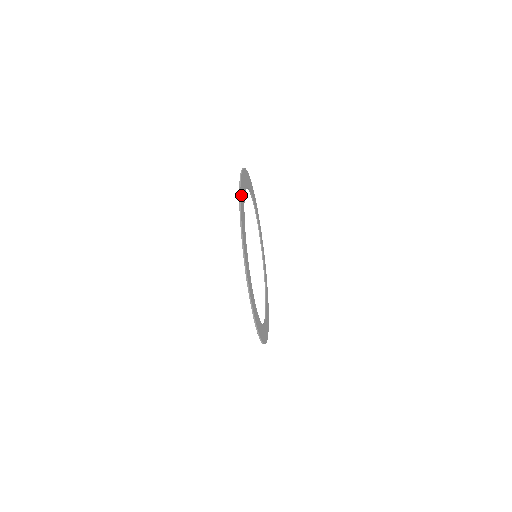
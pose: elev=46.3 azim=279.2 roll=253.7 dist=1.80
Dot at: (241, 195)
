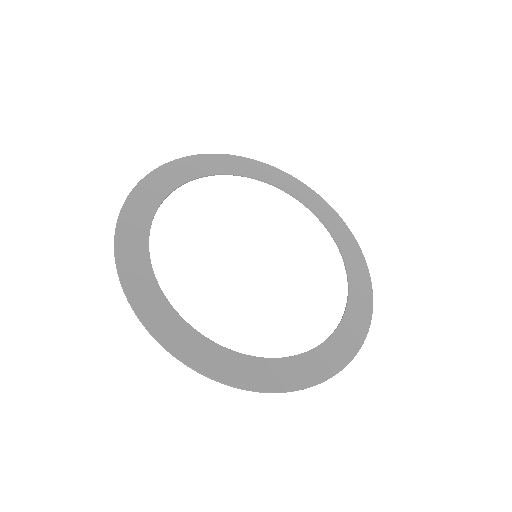
Dot at: (151, 181)
